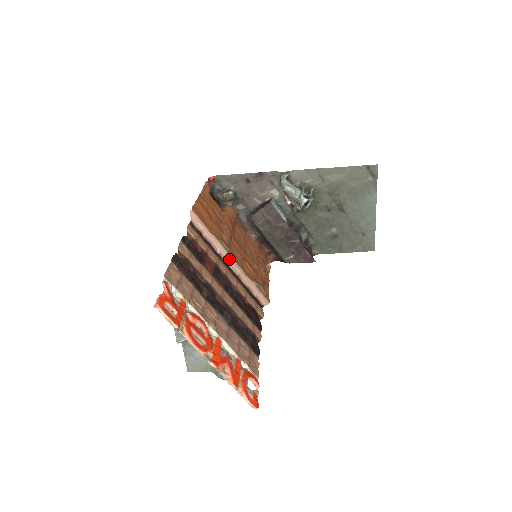
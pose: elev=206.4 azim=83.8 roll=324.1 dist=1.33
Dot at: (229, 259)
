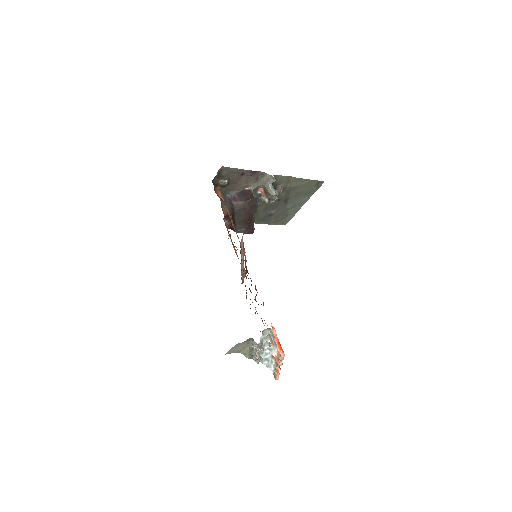
Dot at: (243, 261)
